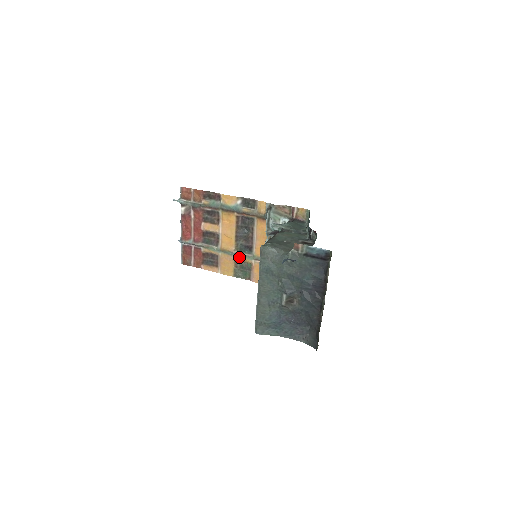
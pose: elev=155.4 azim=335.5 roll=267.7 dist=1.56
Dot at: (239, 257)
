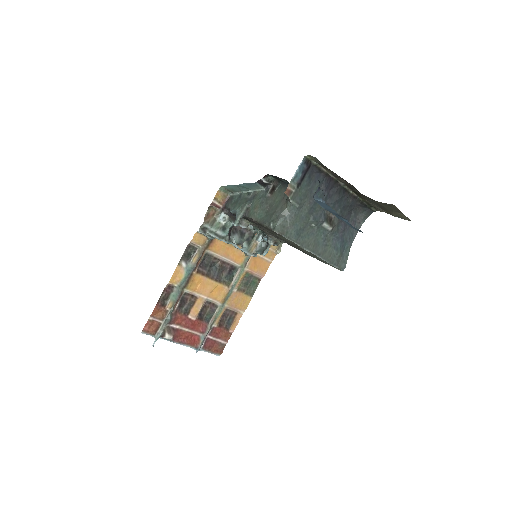
Dot at: (237, 284)
